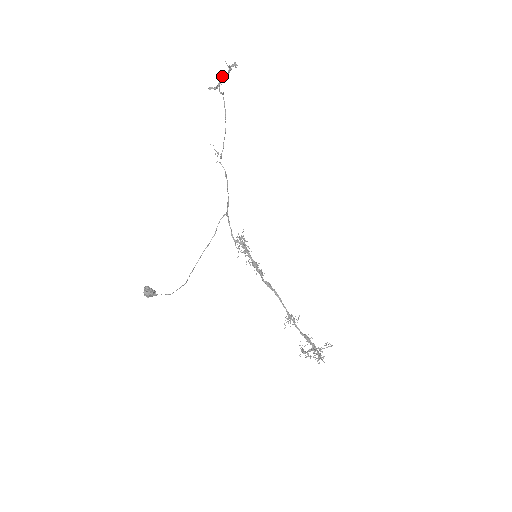
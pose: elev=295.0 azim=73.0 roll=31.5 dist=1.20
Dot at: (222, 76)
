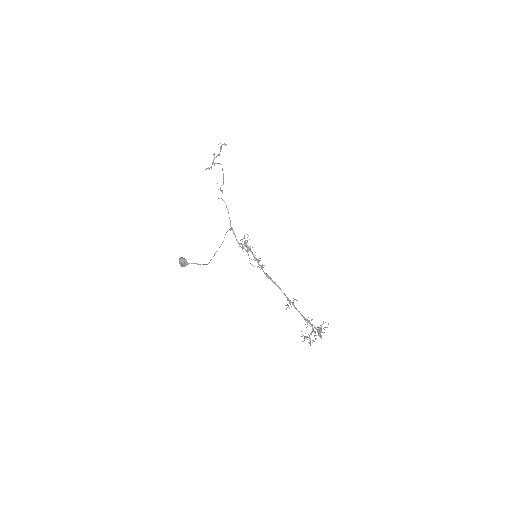
Dot at: (215, 157)
